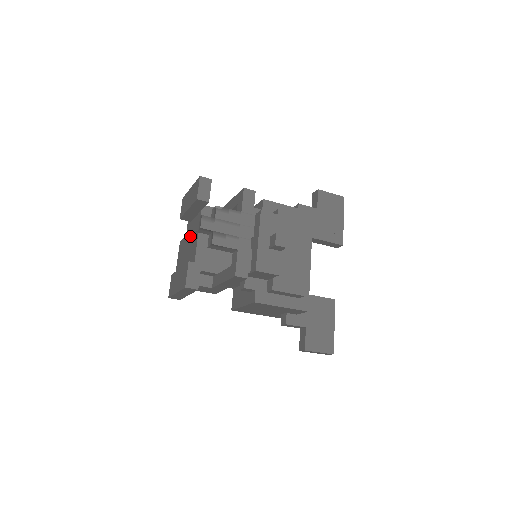
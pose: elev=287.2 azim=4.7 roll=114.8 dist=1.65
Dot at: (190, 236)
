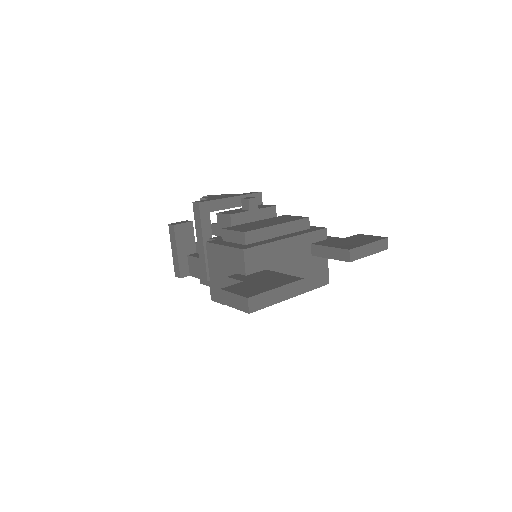
Dot at: occluded
